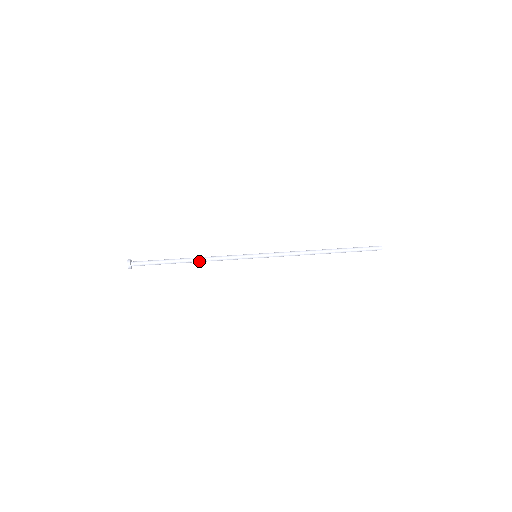
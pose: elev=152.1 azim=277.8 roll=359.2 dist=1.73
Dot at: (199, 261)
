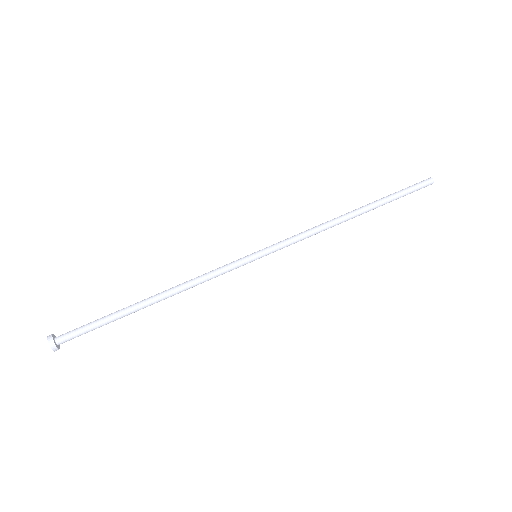
Dot at: (169, 296)
